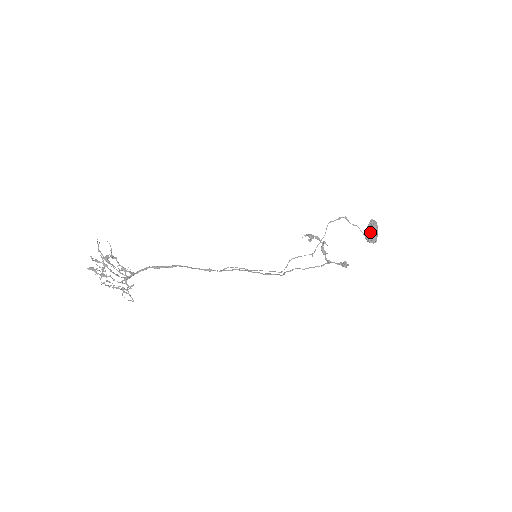
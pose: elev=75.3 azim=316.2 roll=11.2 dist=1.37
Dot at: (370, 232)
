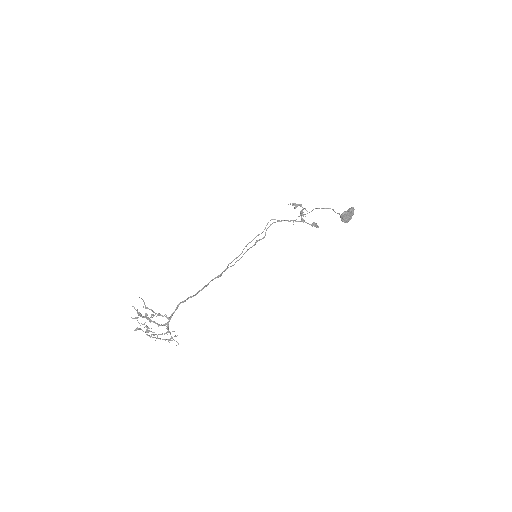
Dot at: (347, 217)
